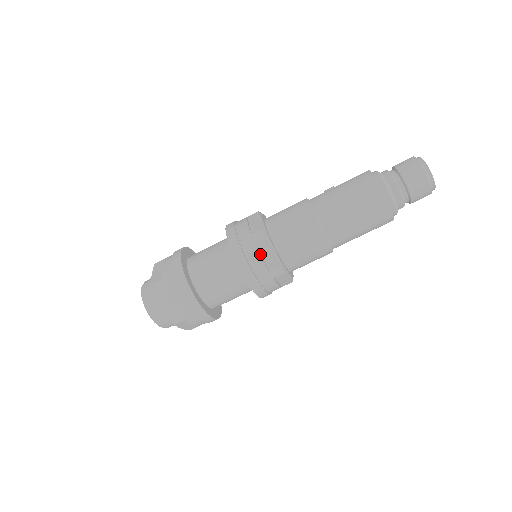
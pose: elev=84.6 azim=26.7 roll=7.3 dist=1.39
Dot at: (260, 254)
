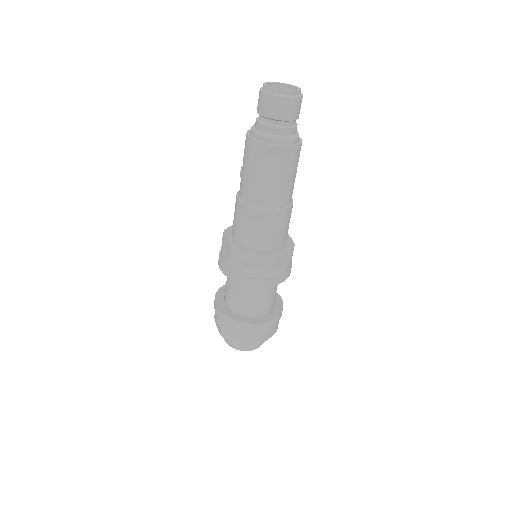
Dot at: (248, 264)
